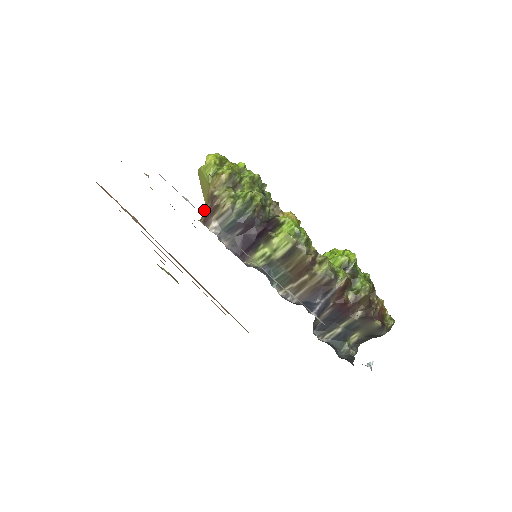
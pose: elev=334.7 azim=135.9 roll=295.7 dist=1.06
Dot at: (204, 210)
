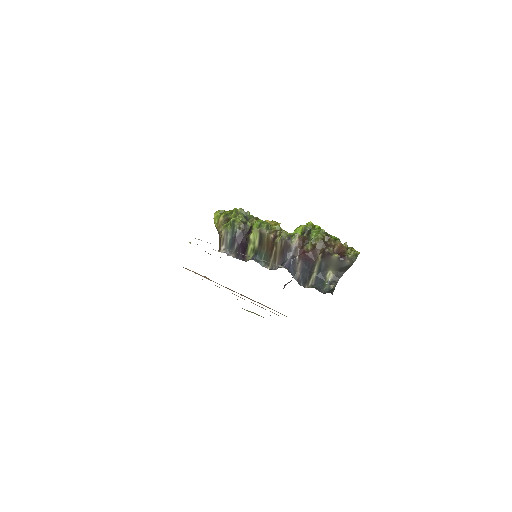
Dot at: occluded
